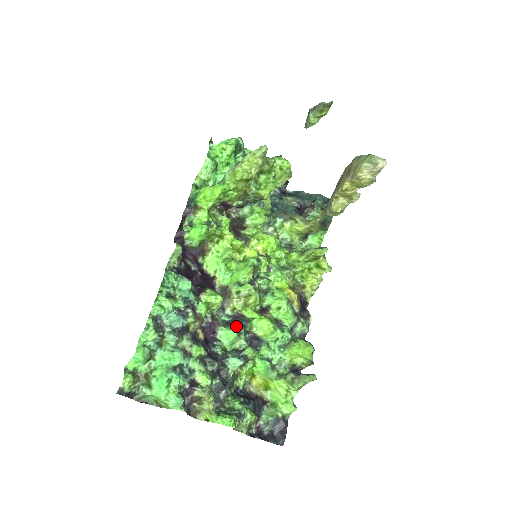
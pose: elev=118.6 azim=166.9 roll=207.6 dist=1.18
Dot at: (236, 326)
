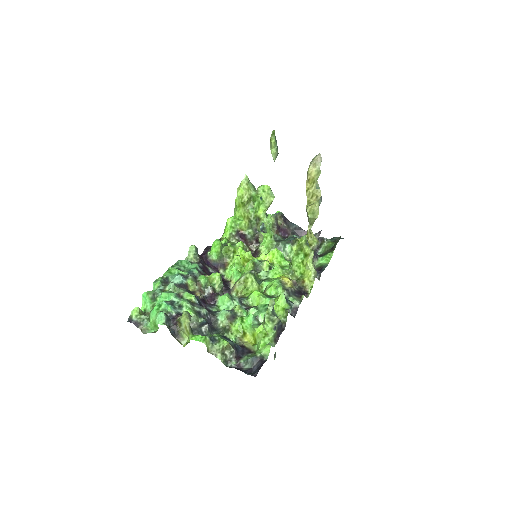
Dot at: (230, 294)
